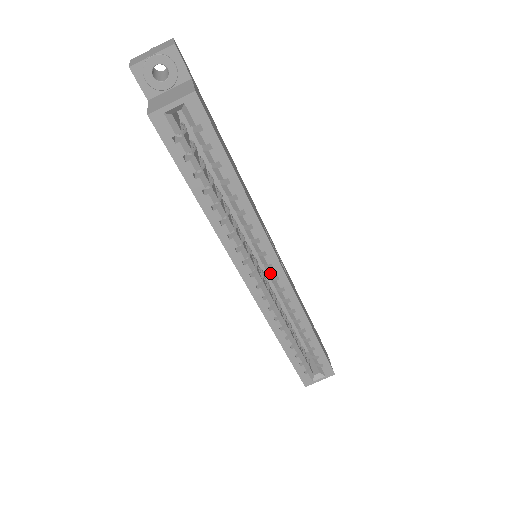
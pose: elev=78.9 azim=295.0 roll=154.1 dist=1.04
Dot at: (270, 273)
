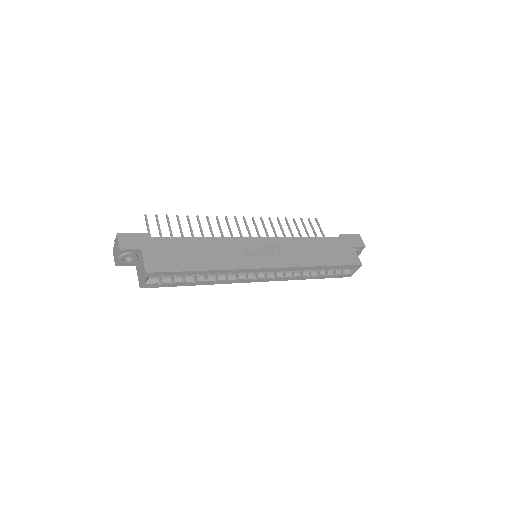
Dot at: occluded
